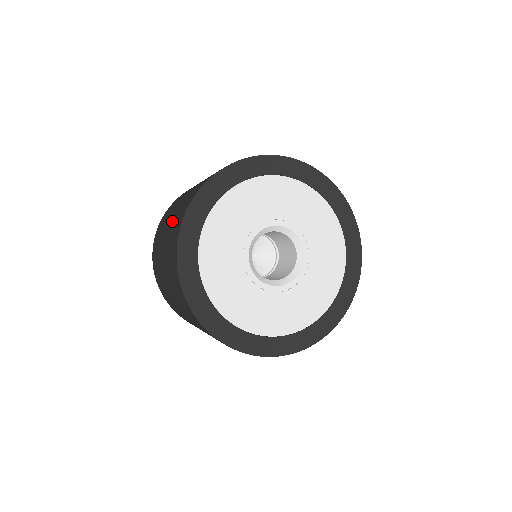
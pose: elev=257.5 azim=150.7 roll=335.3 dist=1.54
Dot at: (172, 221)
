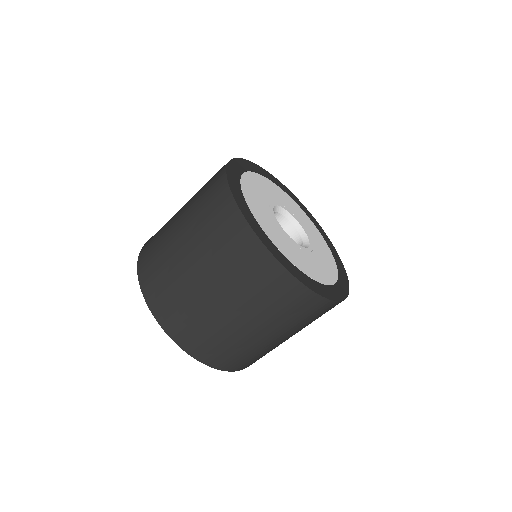
Dot at: occluded
